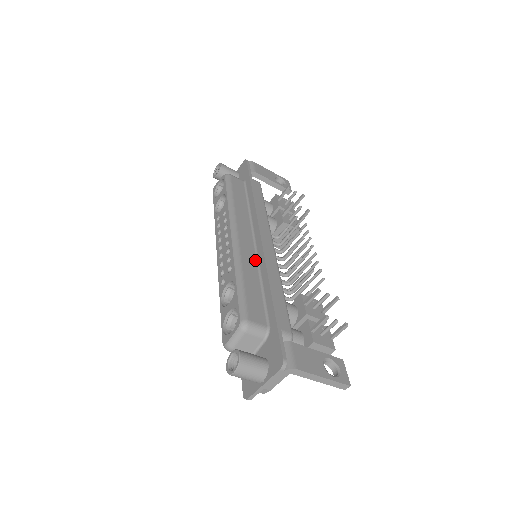
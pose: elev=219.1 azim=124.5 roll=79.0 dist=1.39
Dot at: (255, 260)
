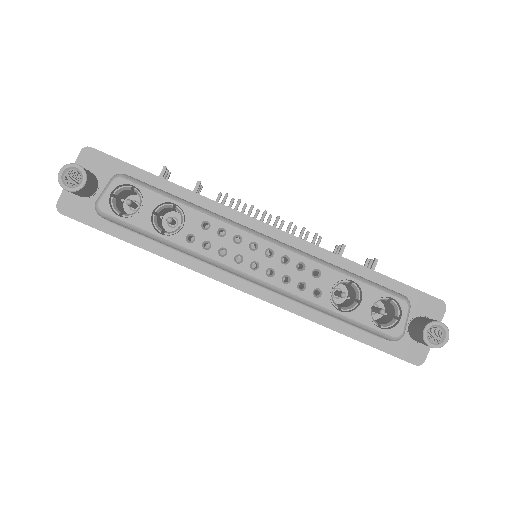
Dot at: occluded
